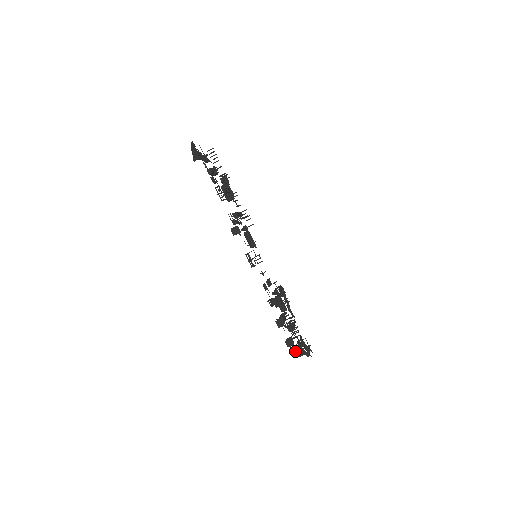
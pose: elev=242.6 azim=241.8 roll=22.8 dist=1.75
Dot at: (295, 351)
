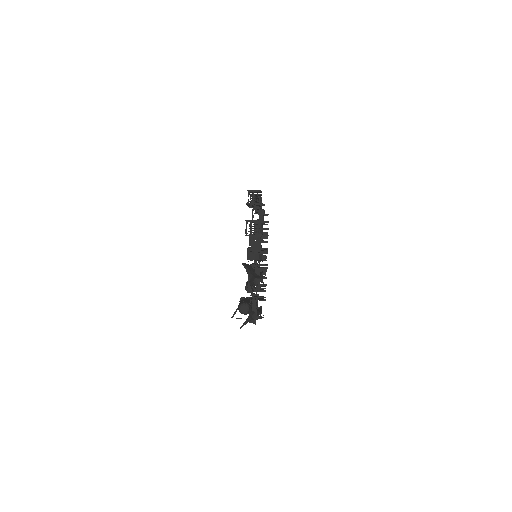
Dot at: (249, 220)
